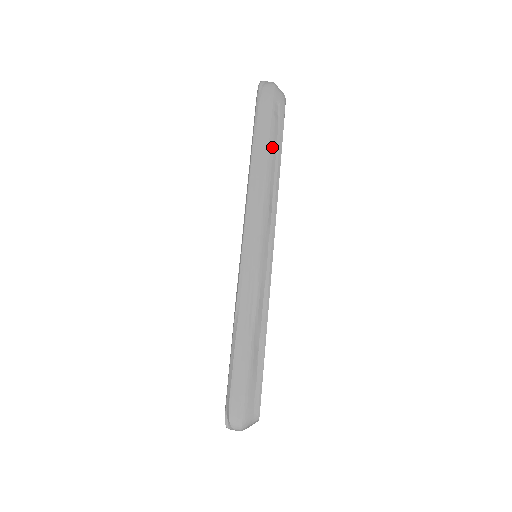
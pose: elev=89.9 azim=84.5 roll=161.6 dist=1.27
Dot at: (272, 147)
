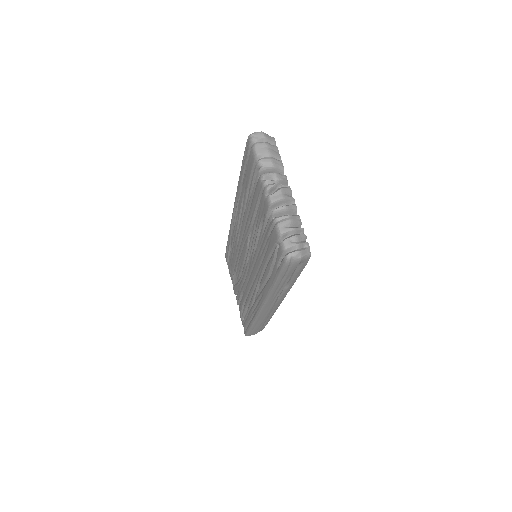
Dot at: occluded
